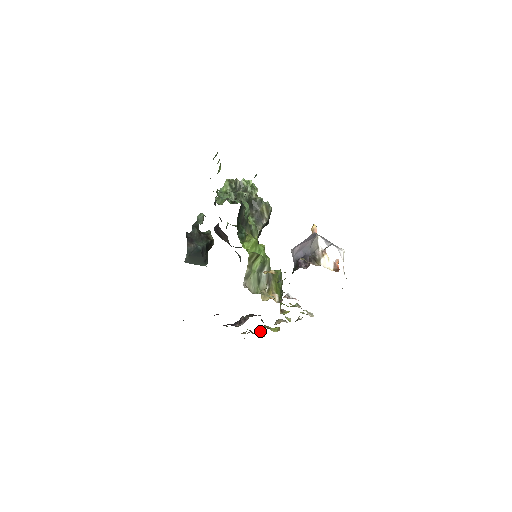
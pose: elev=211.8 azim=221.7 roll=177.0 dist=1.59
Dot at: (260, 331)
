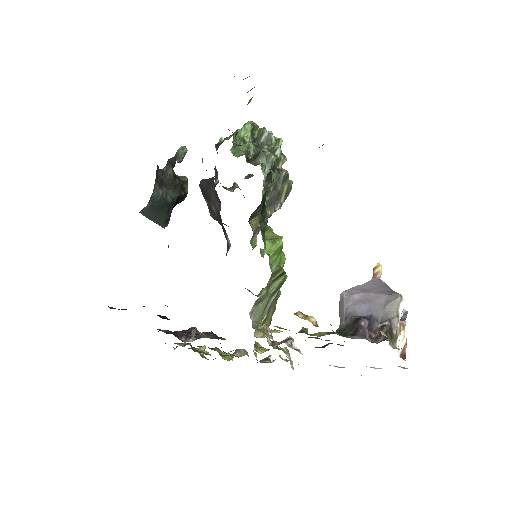
Dot at: (205, 351)
